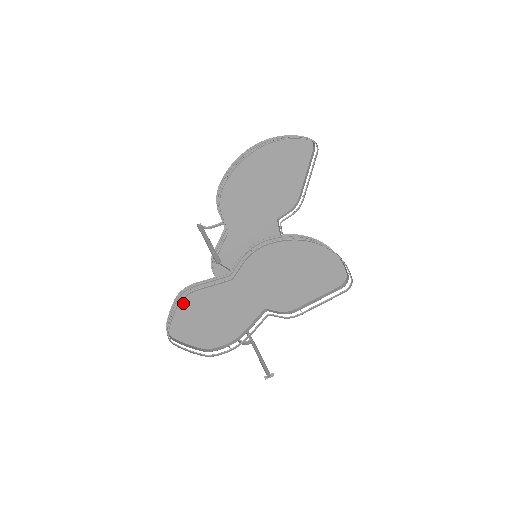
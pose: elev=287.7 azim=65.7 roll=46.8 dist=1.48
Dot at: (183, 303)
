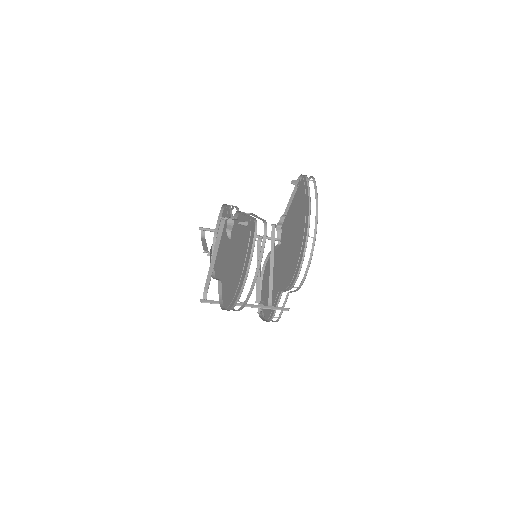
Dot at: occluded
